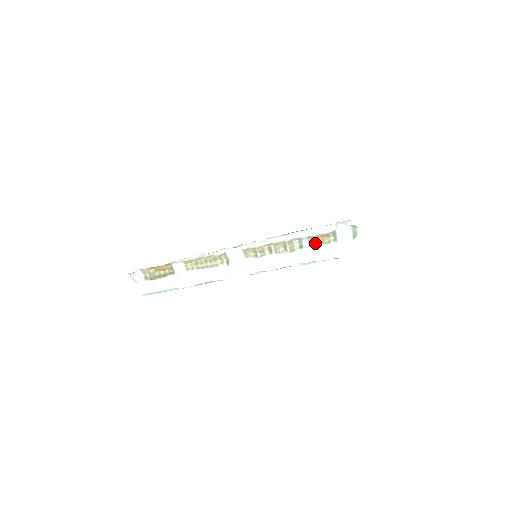
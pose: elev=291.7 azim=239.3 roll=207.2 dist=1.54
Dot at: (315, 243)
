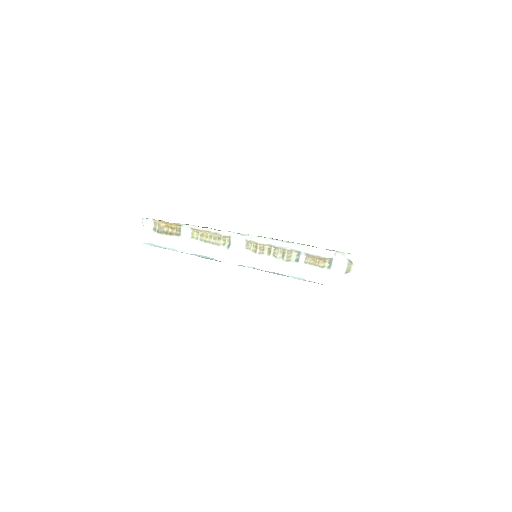
Dot at: (311, 262)
